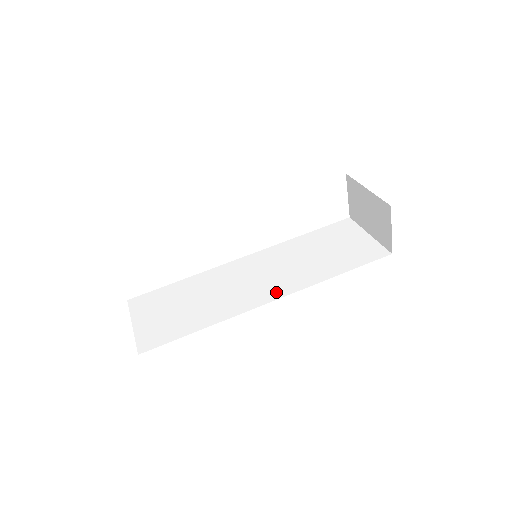
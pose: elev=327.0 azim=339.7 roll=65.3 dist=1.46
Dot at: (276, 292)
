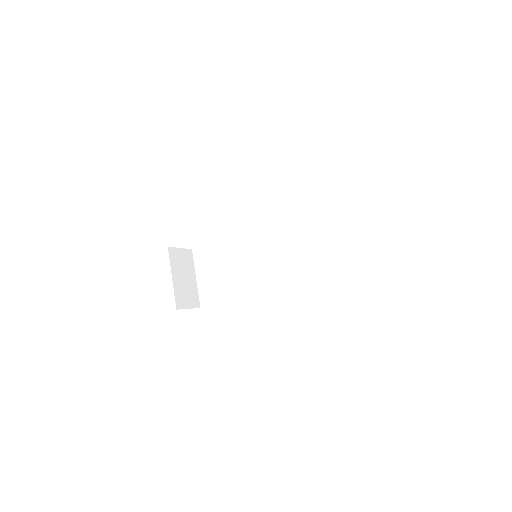
Dot at: (277, 281)
